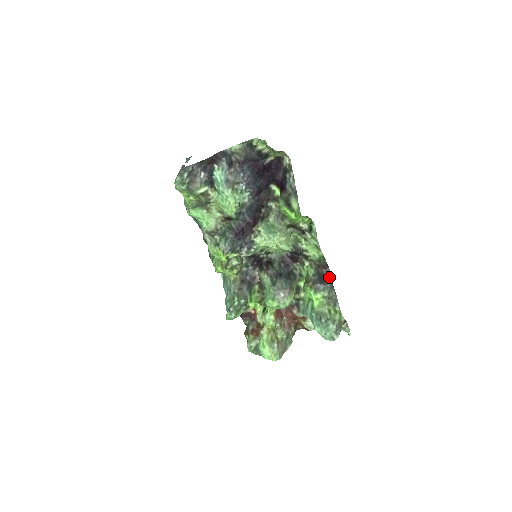
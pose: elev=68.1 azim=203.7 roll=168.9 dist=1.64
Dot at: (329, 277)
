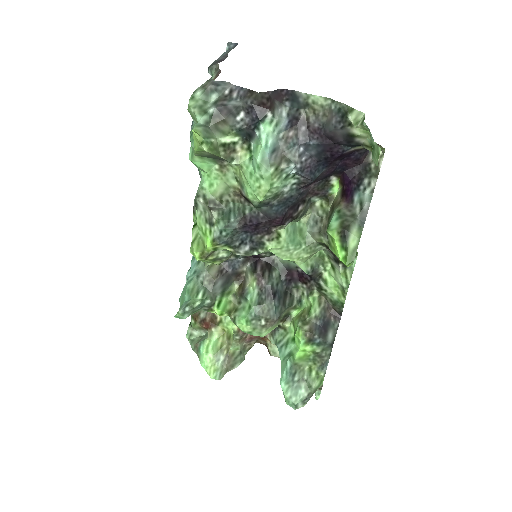
Dot at: (334, 330)
